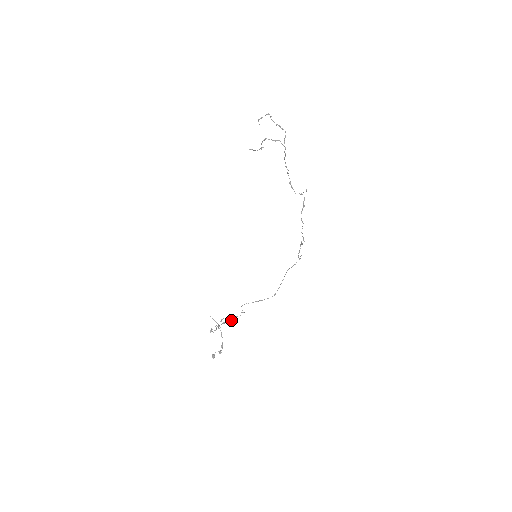
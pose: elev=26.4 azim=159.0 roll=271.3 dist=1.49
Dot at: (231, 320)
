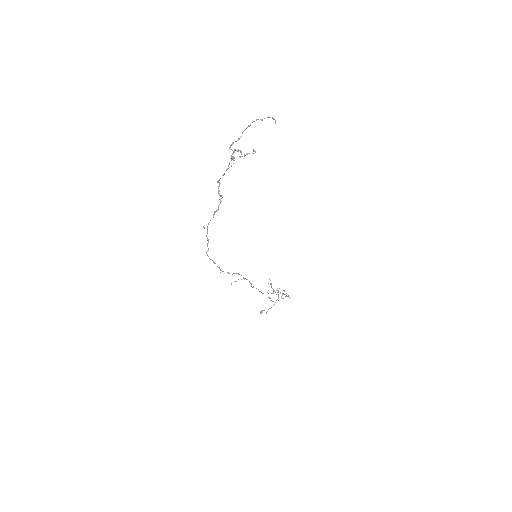
Dot at: (282, 295)
